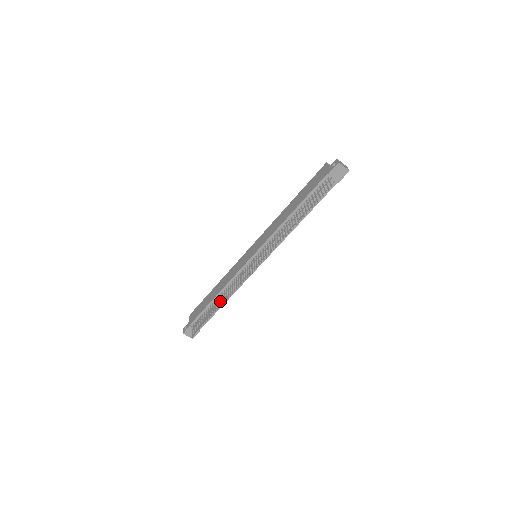
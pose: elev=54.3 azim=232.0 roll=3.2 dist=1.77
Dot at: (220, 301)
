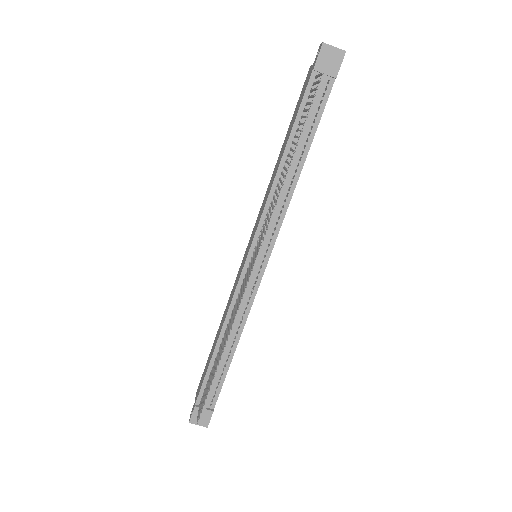
Dot at: (222, 346)
